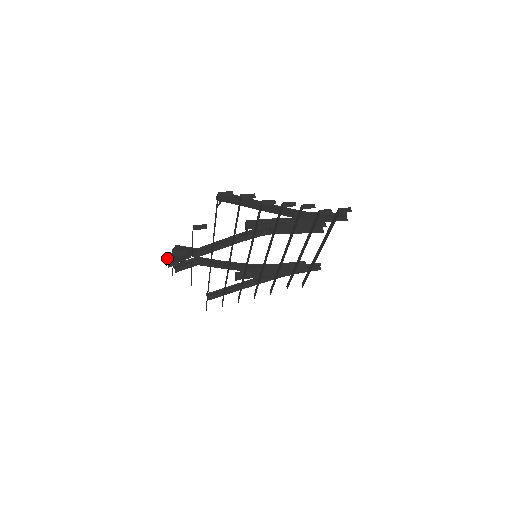
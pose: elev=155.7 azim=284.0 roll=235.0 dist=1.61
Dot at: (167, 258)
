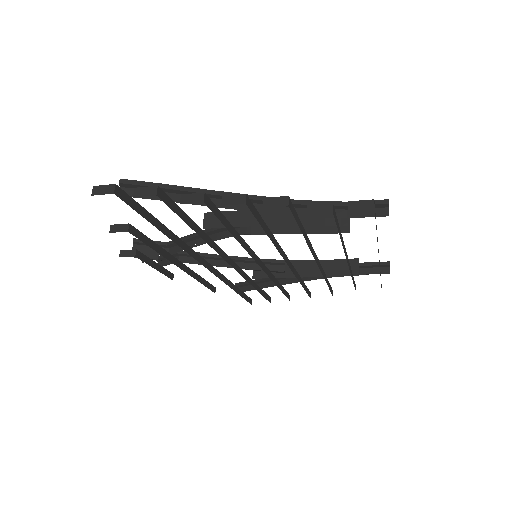
Dot at: occluded
